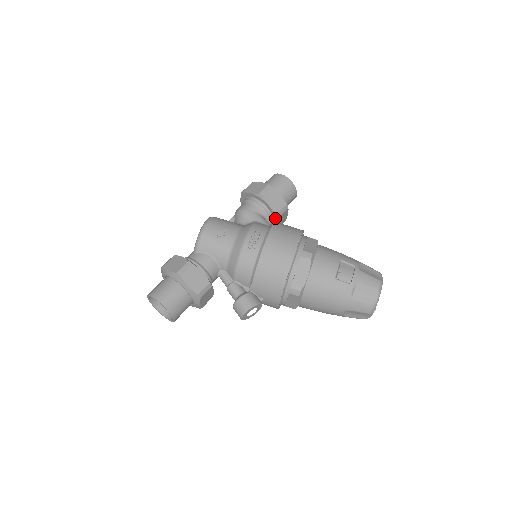
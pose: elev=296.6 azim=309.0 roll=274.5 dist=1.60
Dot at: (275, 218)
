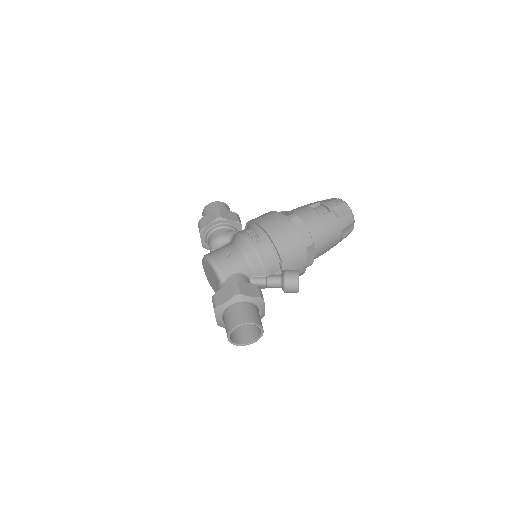
Dot at: (239, 227)
